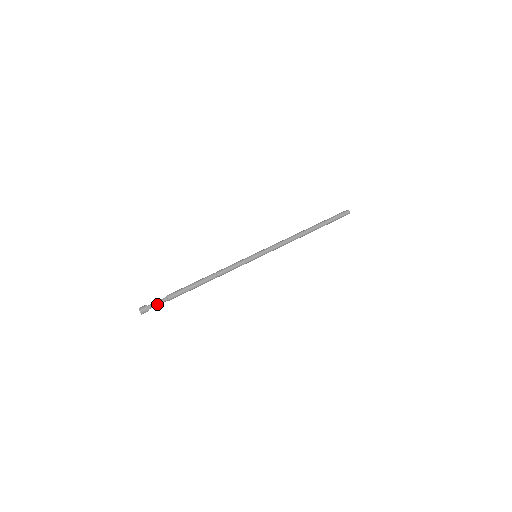
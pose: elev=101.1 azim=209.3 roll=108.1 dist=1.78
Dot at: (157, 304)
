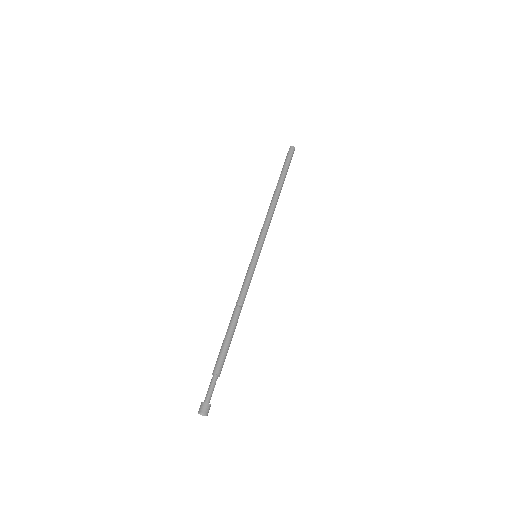
Dot at: (212, 390)
